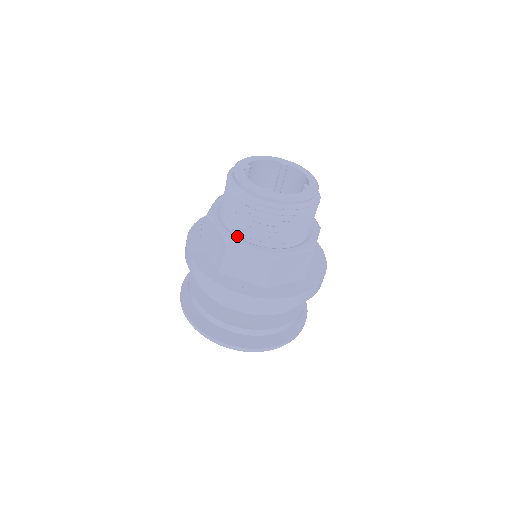
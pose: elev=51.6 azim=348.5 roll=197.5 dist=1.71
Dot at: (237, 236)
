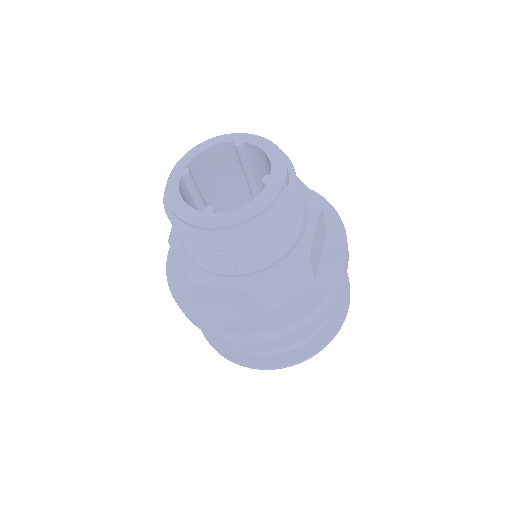
Dot at: (203, 267)
